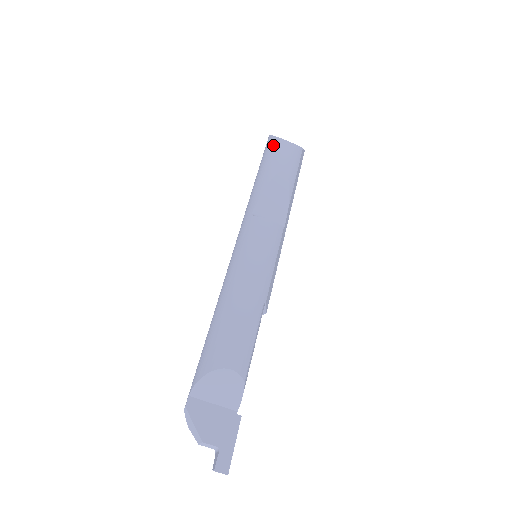
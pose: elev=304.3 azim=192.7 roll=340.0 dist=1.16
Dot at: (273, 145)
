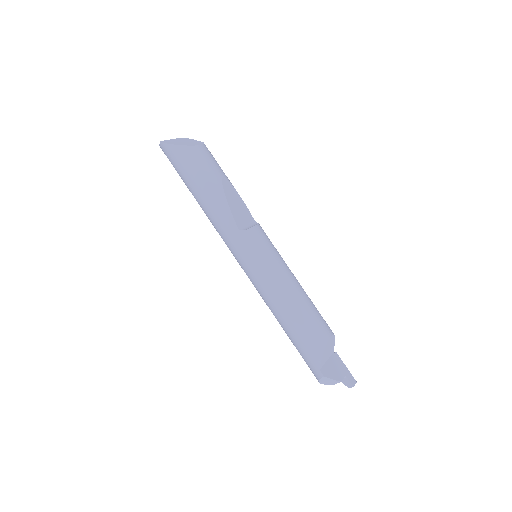
Dot at: (191, 156)
